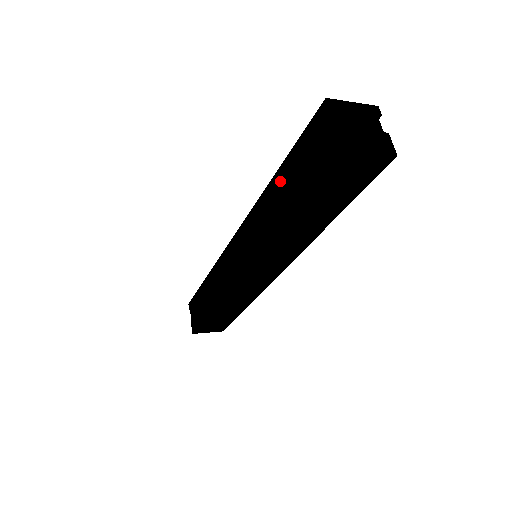
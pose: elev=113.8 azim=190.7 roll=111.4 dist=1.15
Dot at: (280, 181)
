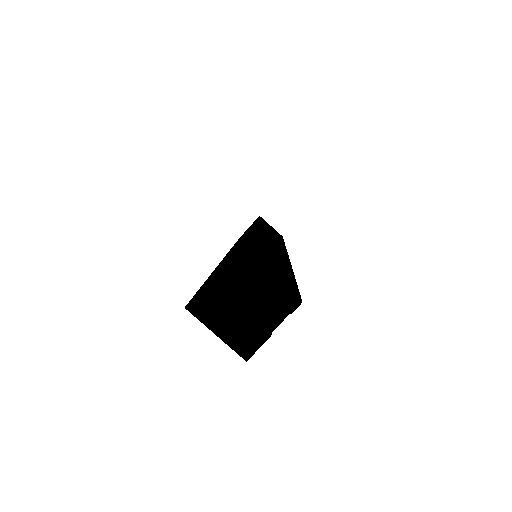
Dot at: occluded
